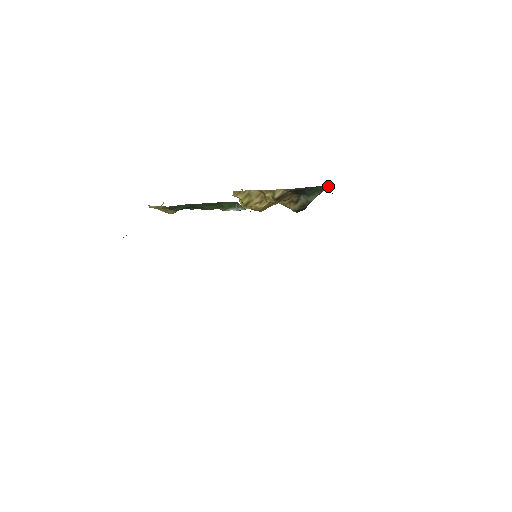
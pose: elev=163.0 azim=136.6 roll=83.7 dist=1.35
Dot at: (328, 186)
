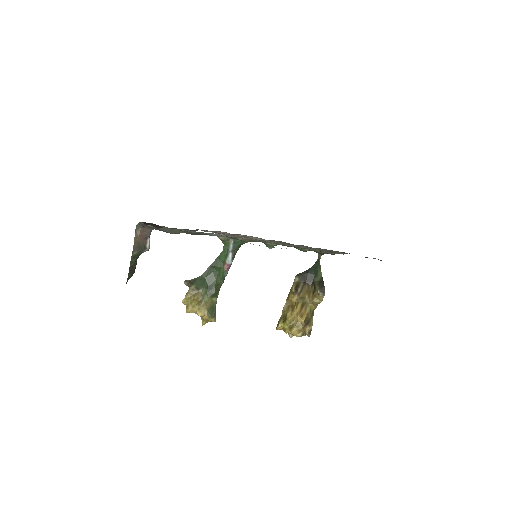
Dot at: (318, 257)
